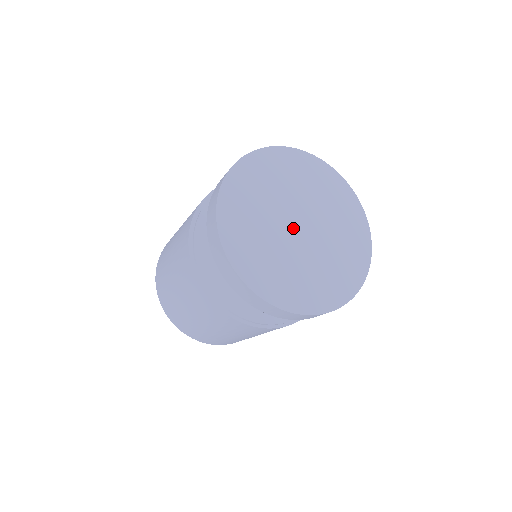
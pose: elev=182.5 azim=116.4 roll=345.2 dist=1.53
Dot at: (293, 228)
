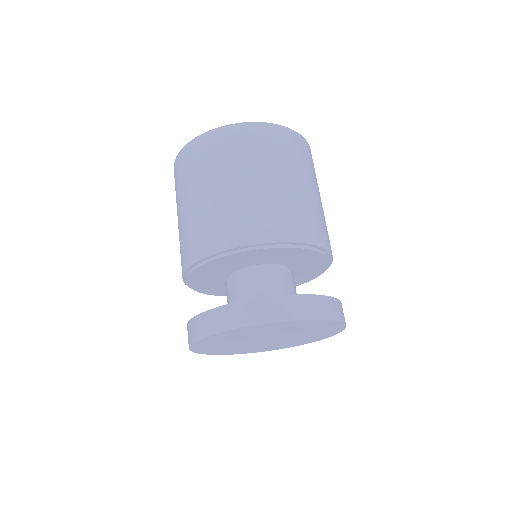
Dot at: (260, 341)
